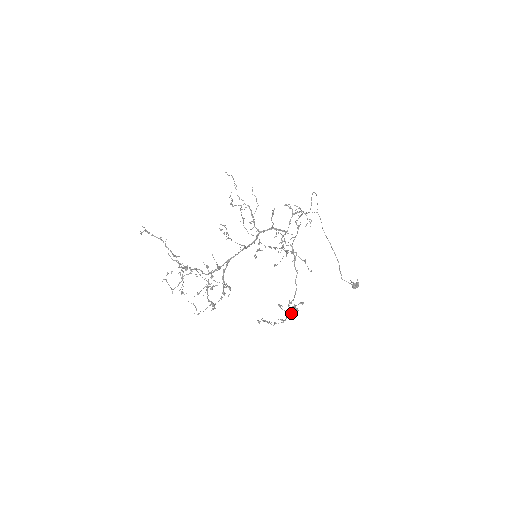
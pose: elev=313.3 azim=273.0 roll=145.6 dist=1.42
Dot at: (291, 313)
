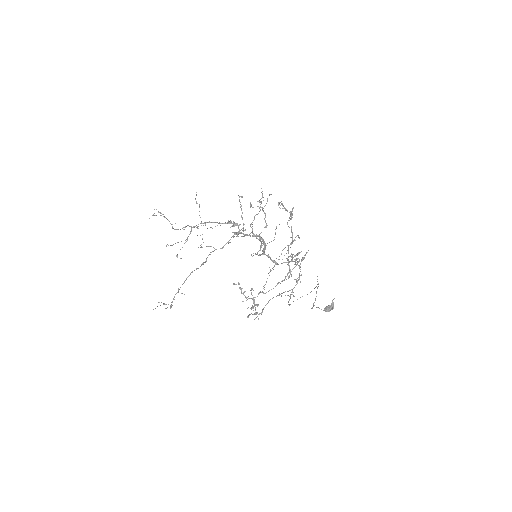
Dot at: (253, 302)
